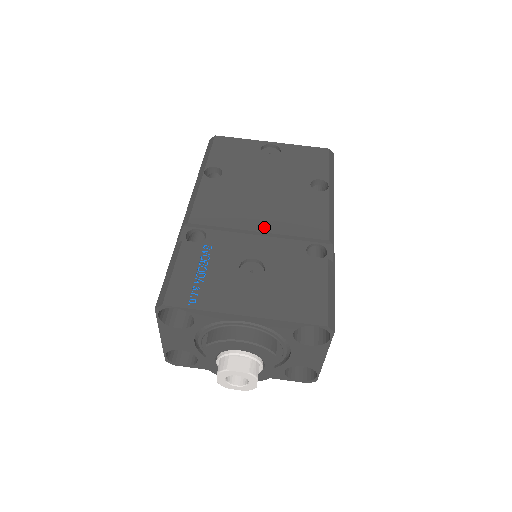
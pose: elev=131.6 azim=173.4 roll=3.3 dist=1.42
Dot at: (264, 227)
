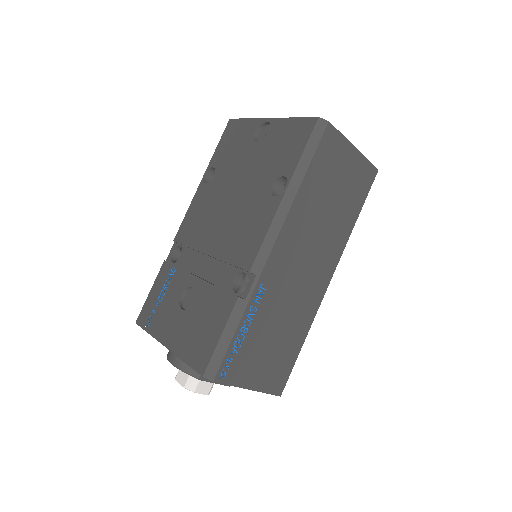
Dot at: (213, 249)
